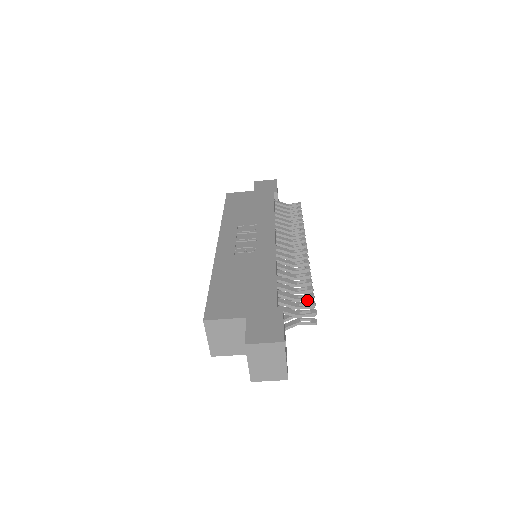
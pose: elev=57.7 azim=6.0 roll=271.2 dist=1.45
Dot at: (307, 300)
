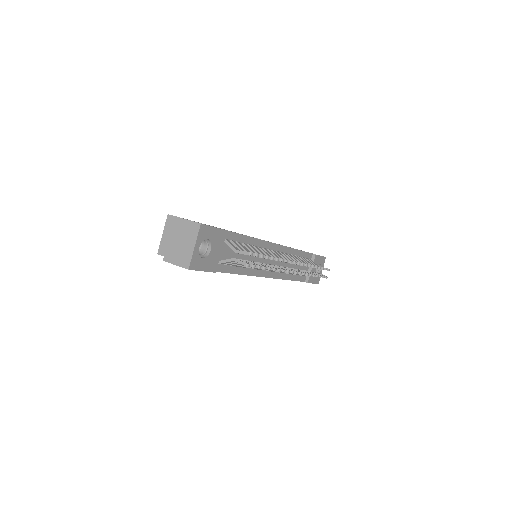
Dot at: occluded
